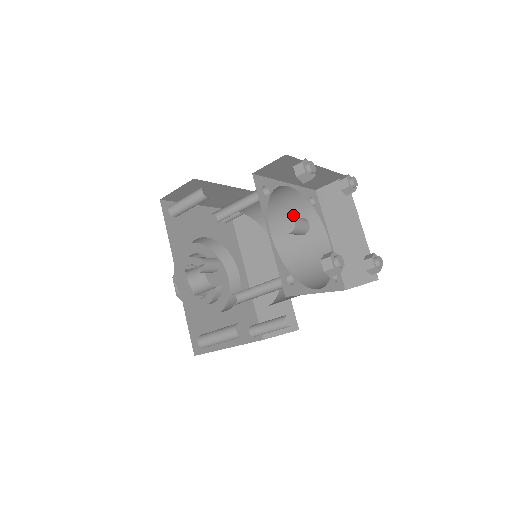
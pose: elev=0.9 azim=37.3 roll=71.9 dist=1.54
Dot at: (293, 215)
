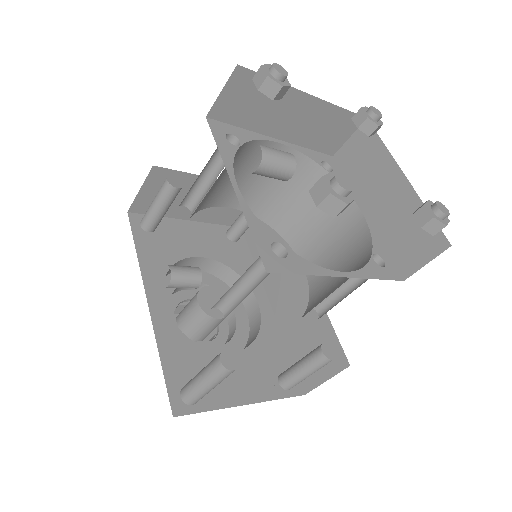
Dot at: (306, 195)
